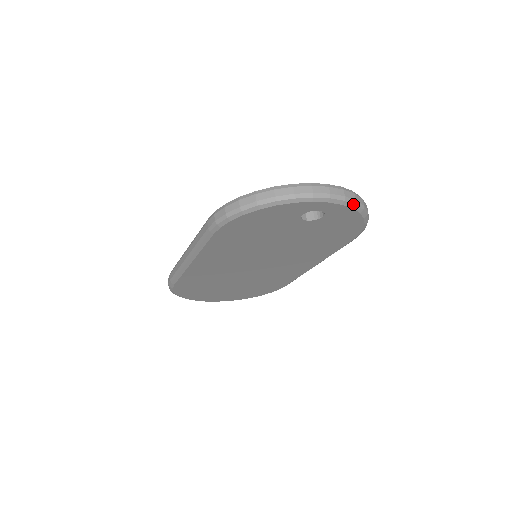
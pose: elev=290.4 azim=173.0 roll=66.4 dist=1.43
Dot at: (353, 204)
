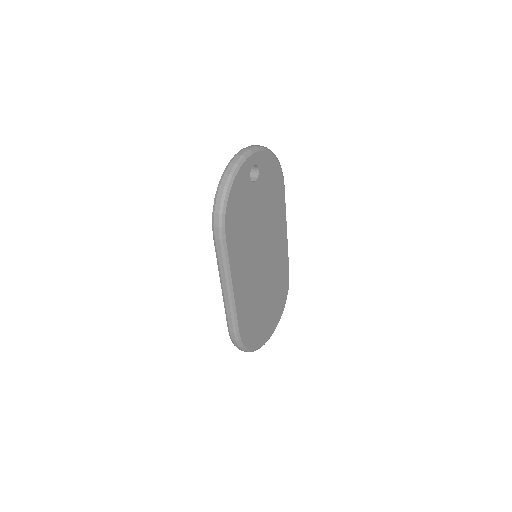
Dot at: (262, 148)
